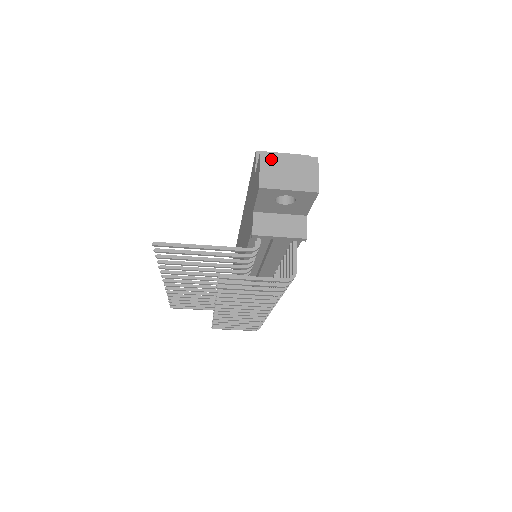
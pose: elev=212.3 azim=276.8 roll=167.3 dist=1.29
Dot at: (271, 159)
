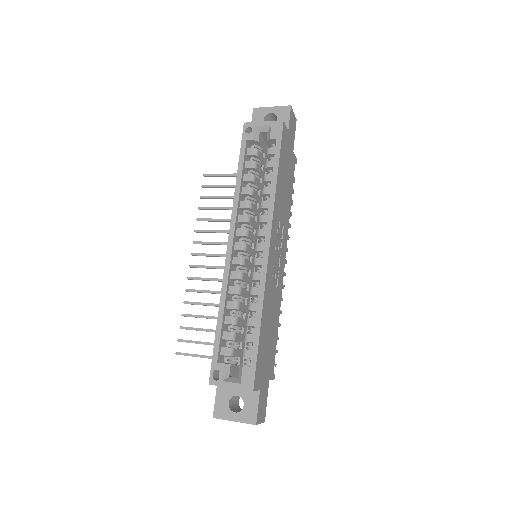
Dot at: (223, 419)
